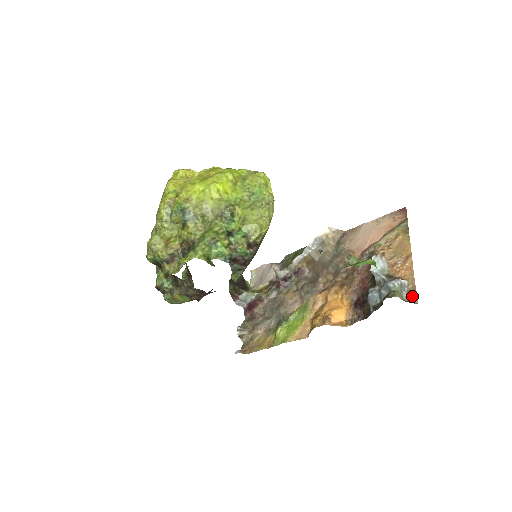
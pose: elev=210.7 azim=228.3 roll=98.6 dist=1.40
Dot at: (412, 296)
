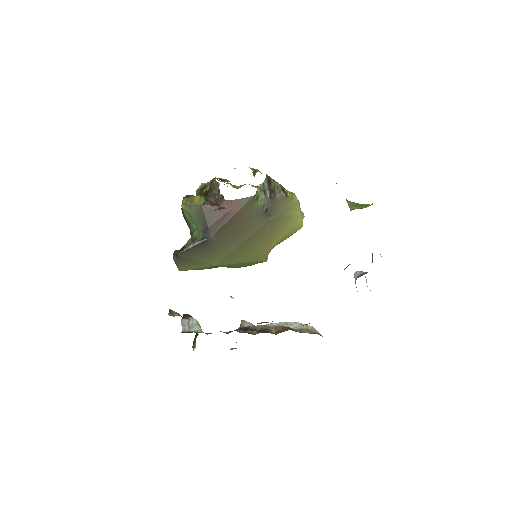
Dot at: occluded
